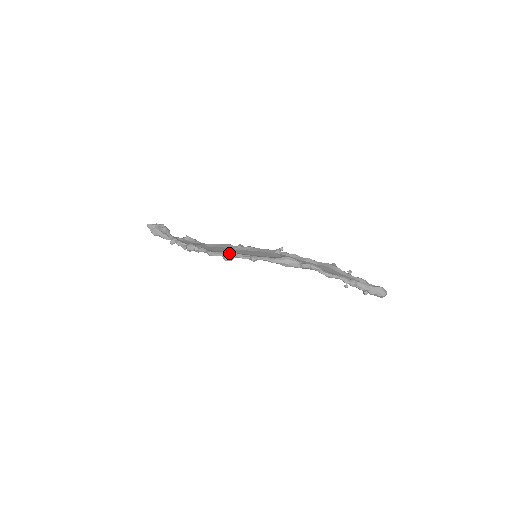
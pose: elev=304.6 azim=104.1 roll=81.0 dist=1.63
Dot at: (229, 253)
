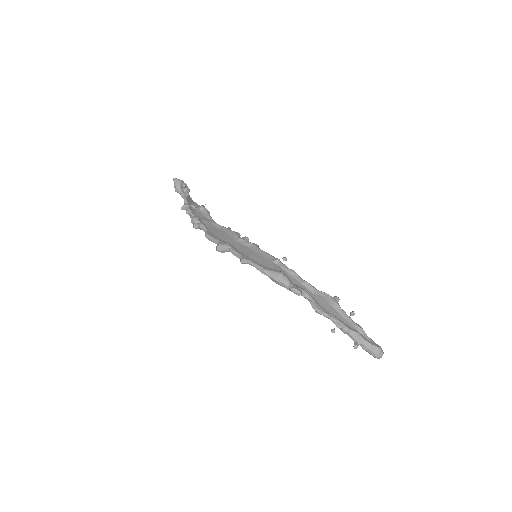
Dot at: (223, 244)
